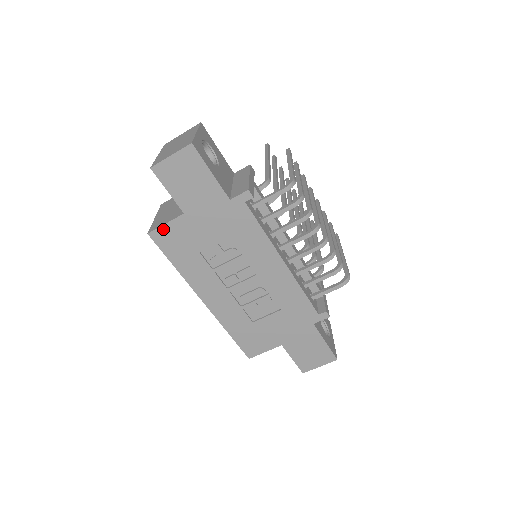
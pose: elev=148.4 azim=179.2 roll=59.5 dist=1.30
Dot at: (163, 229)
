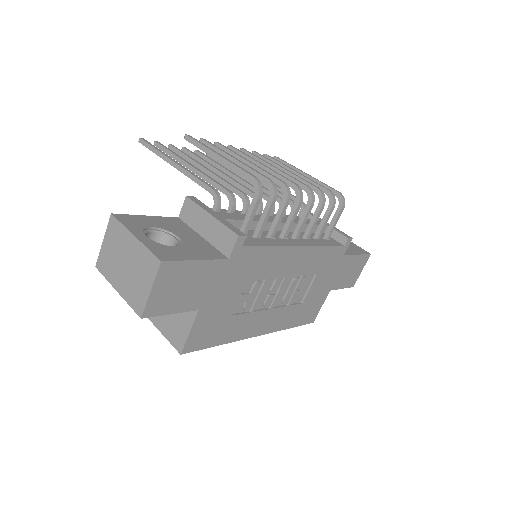
Dot at: (190, 338)
